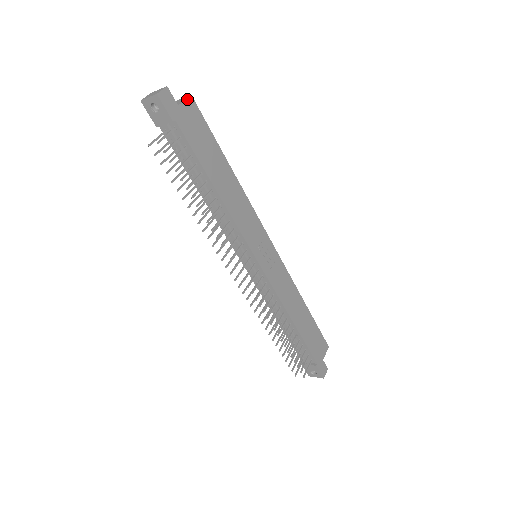
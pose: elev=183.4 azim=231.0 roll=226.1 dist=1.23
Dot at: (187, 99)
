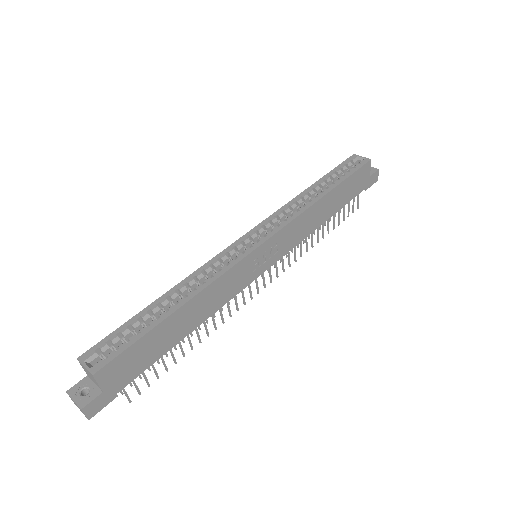
Dot at: (97, 381)
